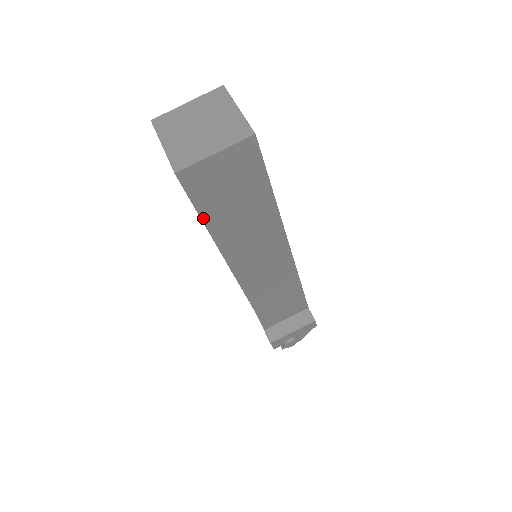
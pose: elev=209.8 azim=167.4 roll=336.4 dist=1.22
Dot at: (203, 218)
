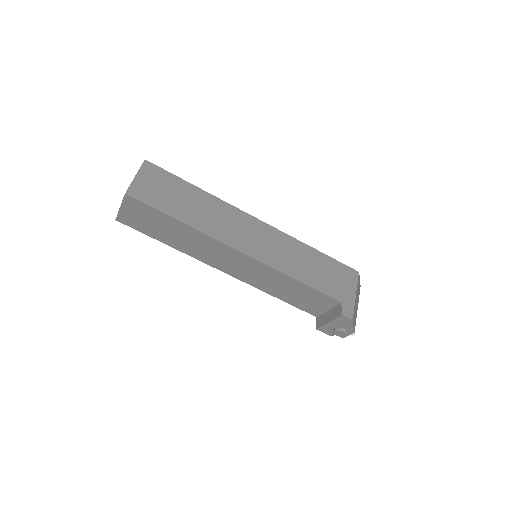
Dot at: (156, 239)
